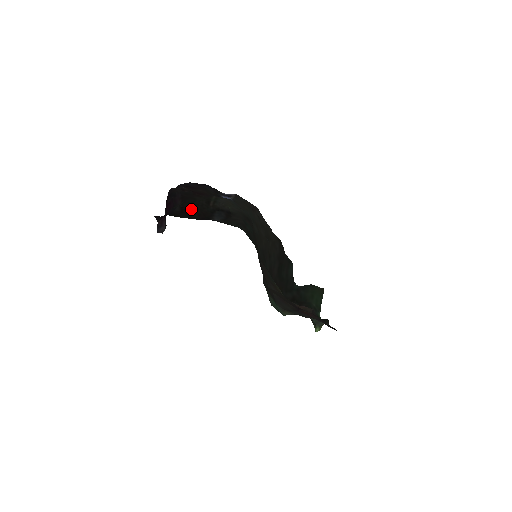
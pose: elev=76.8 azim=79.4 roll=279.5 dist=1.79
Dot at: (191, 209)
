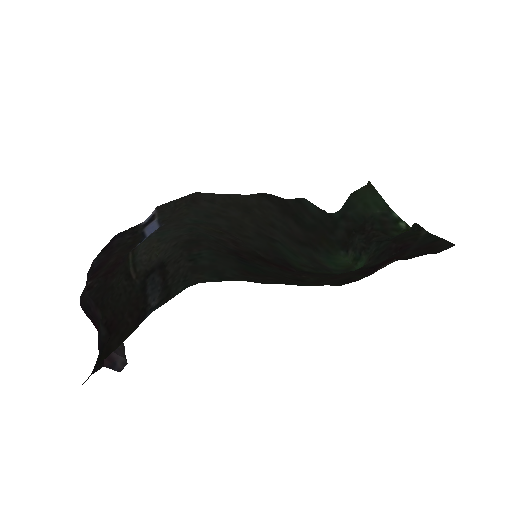
Dot at: (117, 314)
